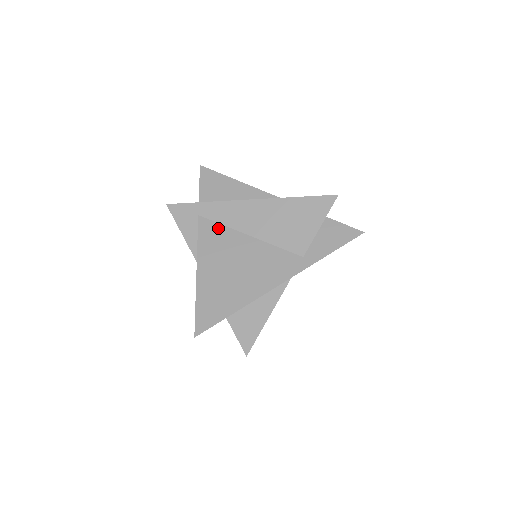
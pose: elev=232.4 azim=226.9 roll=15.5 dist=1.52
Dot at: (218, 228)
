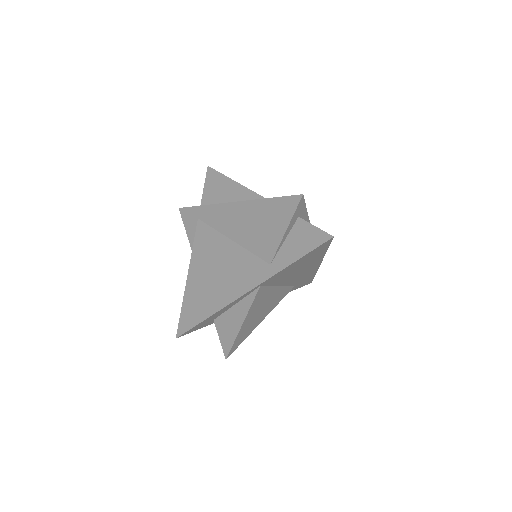
Dot at: (209, 232)
